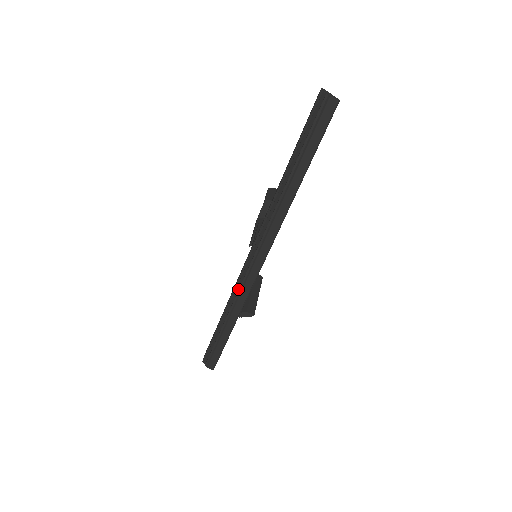
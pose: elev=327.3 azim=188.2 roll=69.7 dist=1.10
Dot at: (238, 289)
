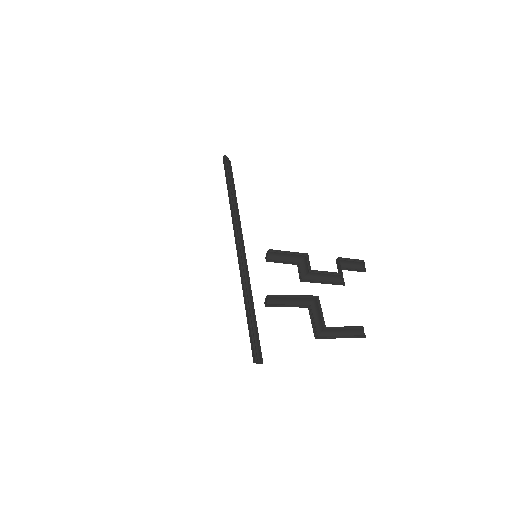
Dot at: occluded
